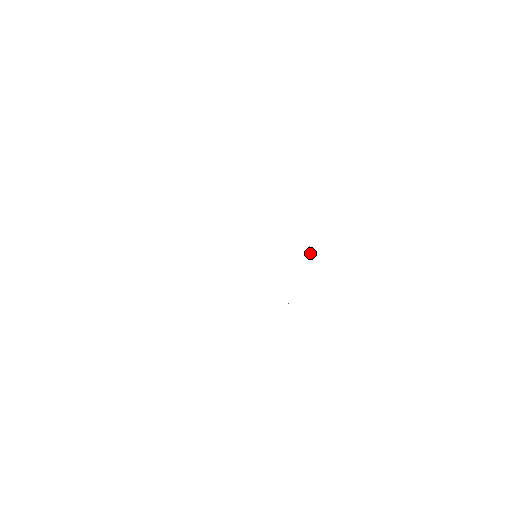
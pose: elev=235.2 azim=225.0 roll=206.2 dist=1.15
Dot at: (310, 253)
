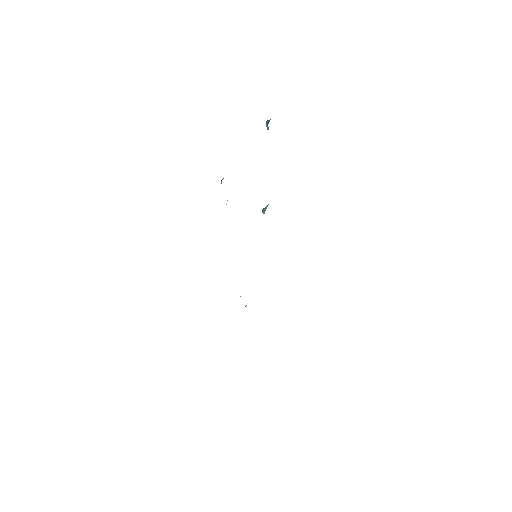
Dot at: occluded
